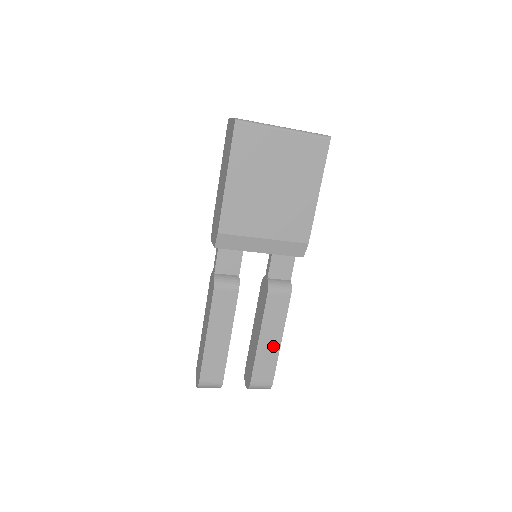
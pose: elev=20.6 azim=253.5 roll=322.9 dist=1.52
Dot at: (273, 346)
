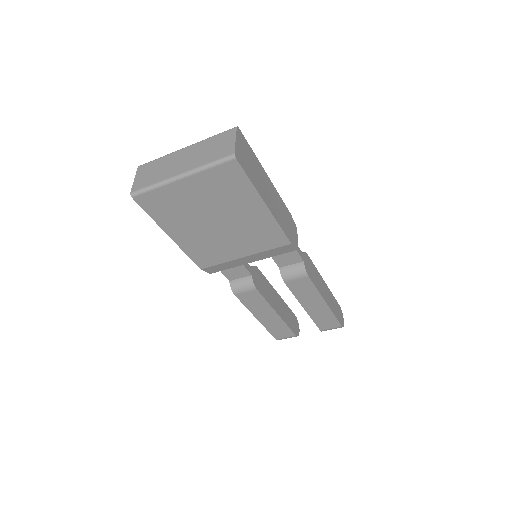
Dot at: (321, 308)
